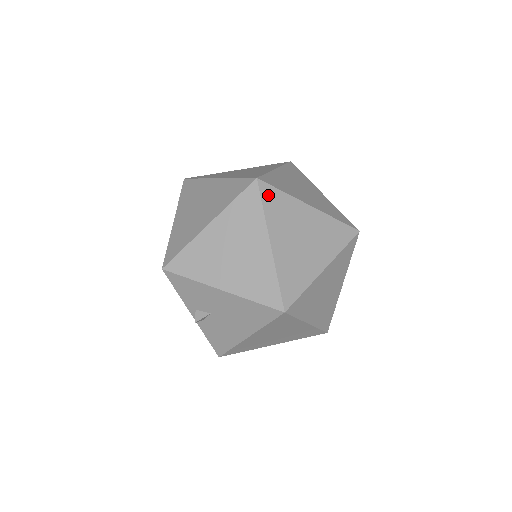
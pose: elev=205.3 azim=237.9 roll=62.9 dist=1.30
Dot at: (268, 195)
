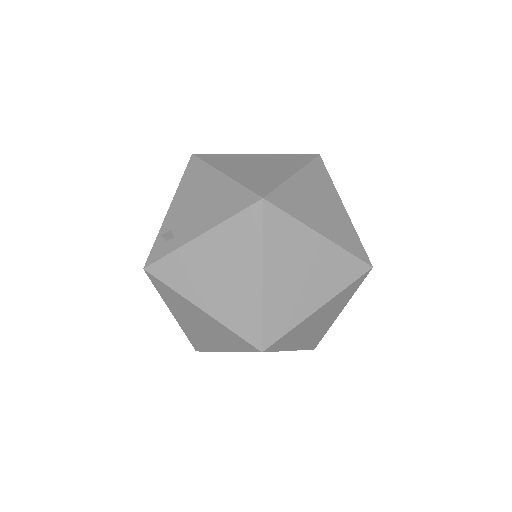
Dot at: (277, 345)
